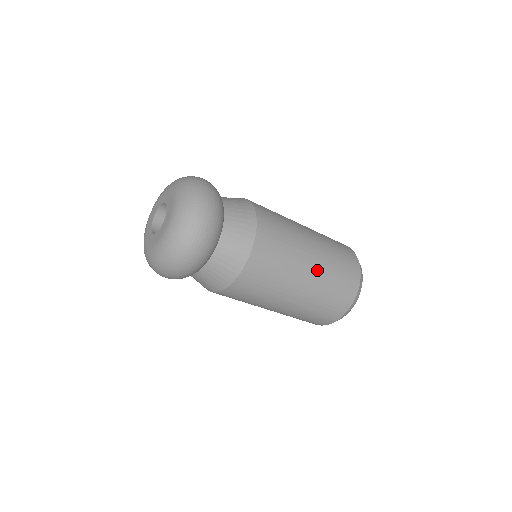
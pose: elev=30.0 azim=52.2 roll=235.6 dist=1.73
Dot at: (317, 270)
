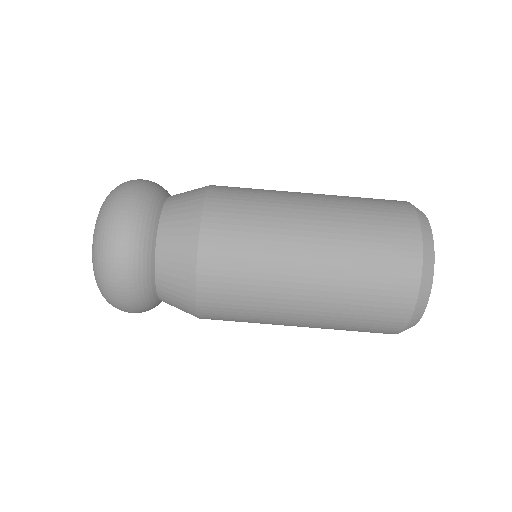
Dot at: occluded
